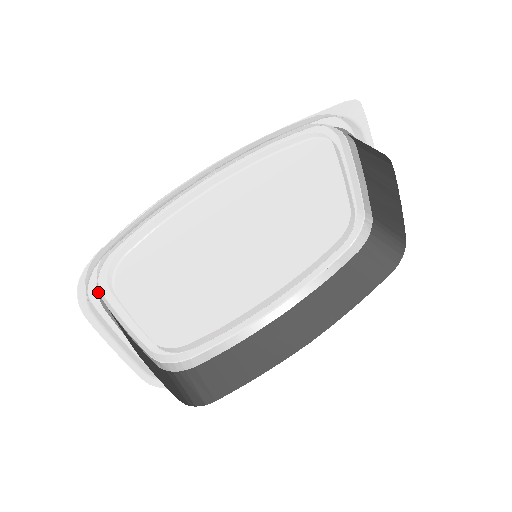
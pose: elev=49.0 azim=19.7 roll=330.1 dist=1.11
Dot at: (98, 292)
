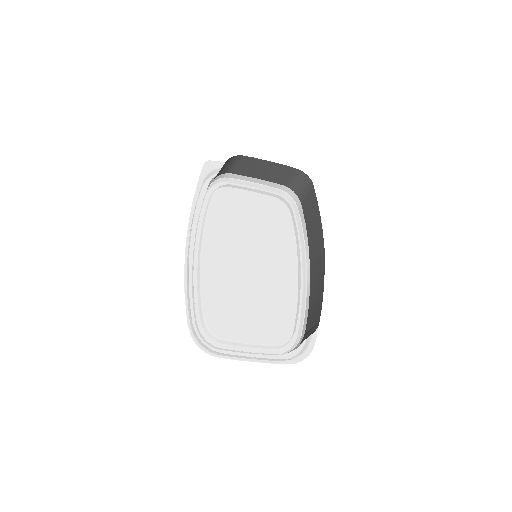
Dot at: (214, 347)
